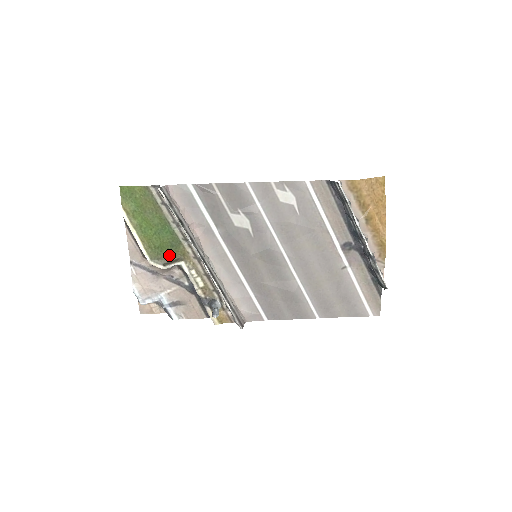
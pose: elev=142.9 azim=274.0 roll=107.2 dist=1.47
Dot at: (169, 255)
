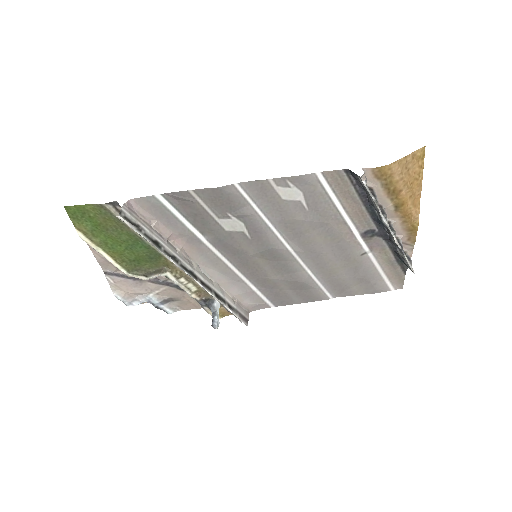
Dot at: (149, 266)
